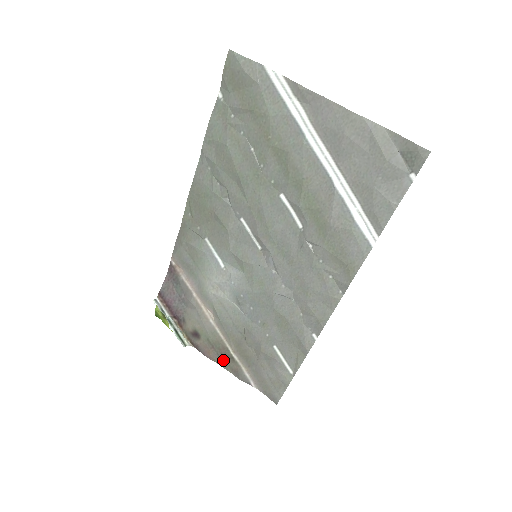
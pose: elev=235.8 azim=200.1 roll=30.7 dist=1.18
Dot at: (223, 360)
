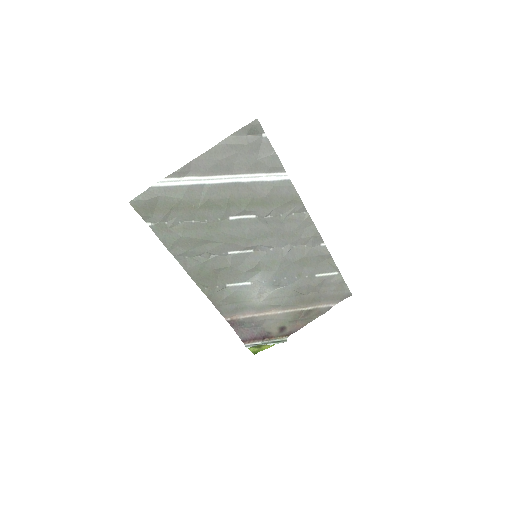
Dot at: (308, 318)
